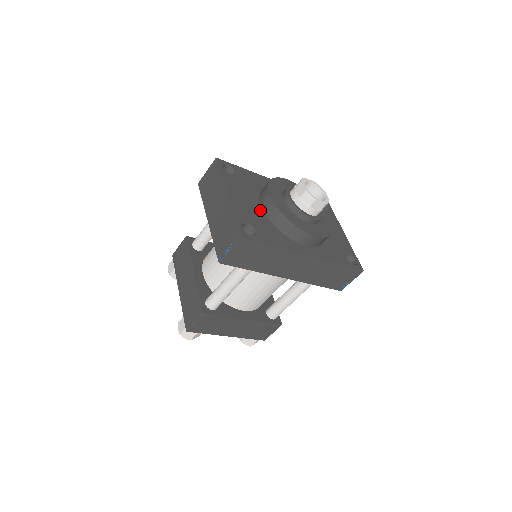
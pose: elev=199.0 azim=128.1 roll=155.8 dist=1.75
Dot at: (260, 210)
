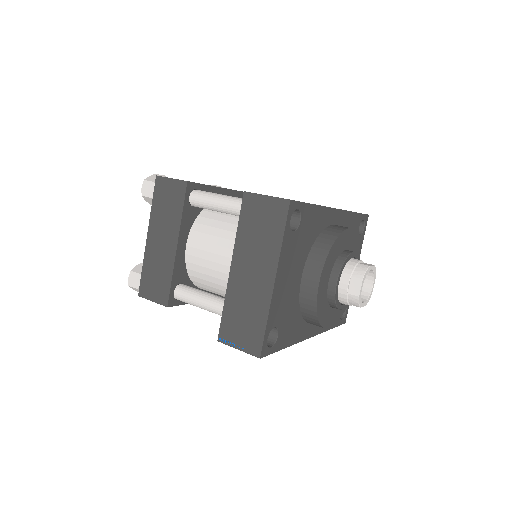
Dot at: (297, 289)
